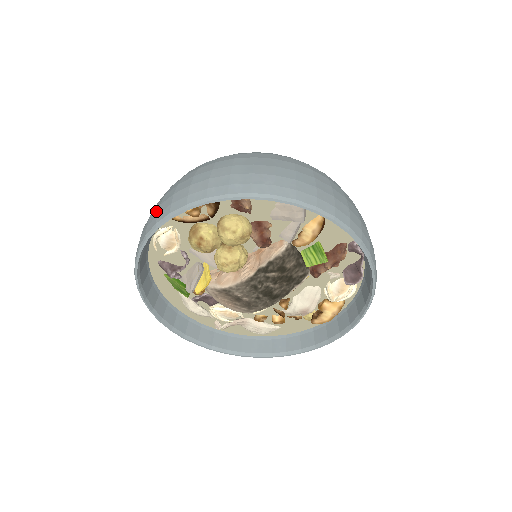
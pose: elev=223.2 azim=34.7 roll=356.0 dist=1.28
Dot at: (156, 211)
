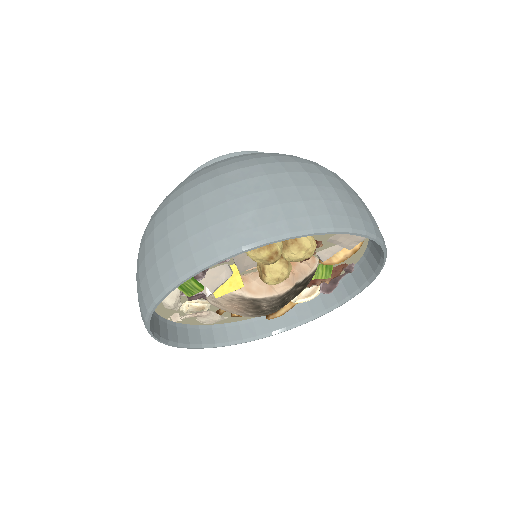
Dot at: (252, 217)
